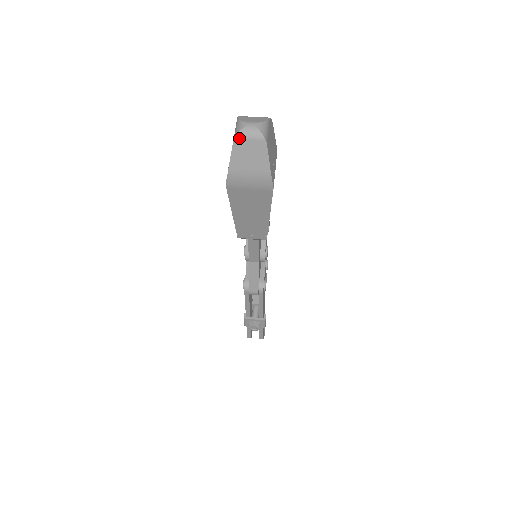
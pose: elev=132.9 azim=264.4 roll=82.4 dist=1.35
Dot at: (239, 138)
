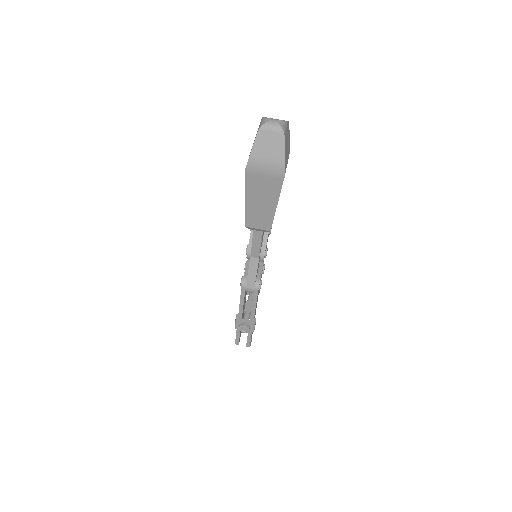
Dot at: (263, 129)
